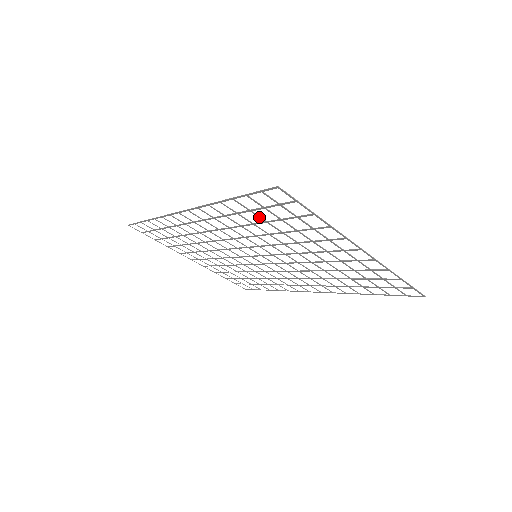
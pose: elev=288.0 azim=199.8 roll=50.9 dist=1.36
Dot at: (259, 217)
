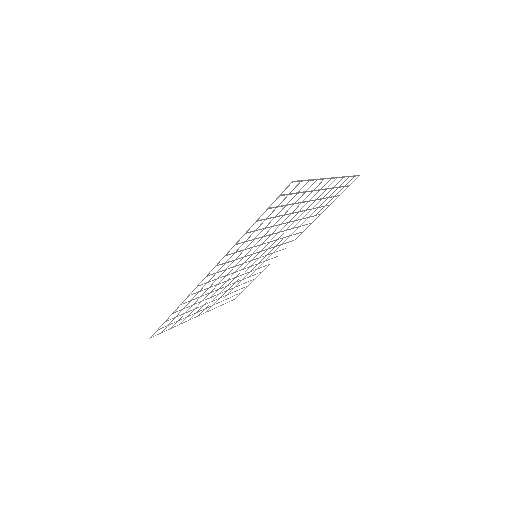
Dot at: occluded
